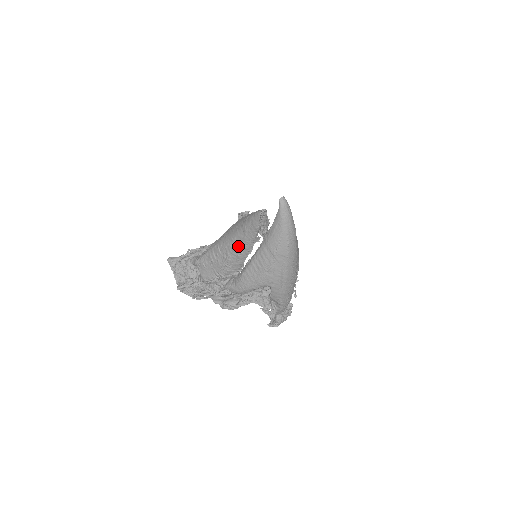
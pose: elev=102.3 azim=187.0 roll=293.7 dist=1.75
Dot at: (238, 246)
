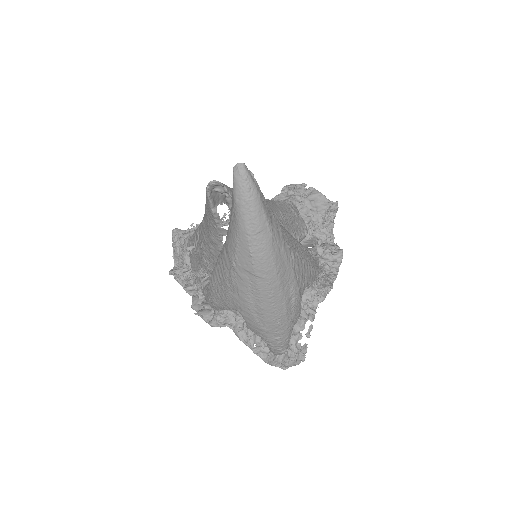
Dot at: (207, 235)
